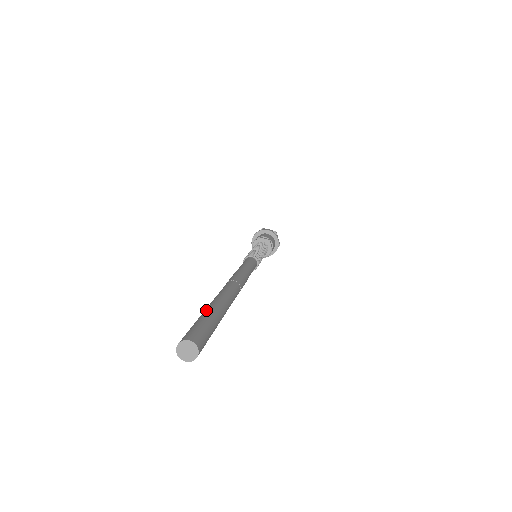
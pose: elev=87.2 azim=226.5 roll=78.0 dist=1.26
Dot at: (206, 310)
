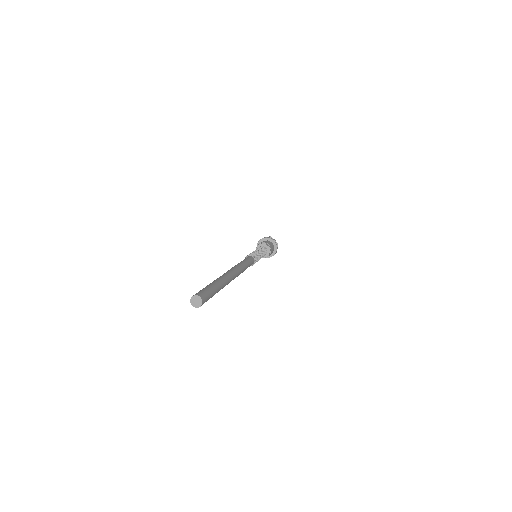
Dot at: (213, 283)
